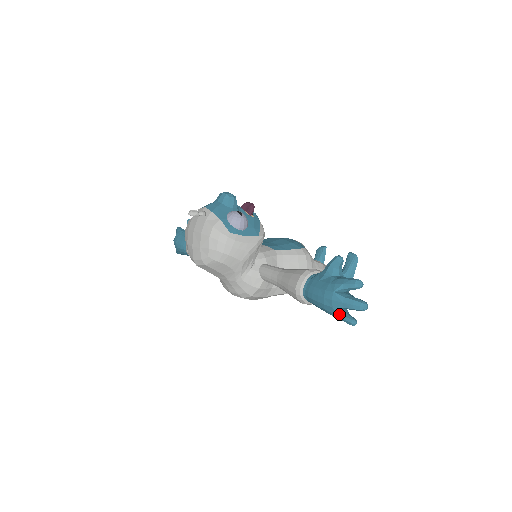
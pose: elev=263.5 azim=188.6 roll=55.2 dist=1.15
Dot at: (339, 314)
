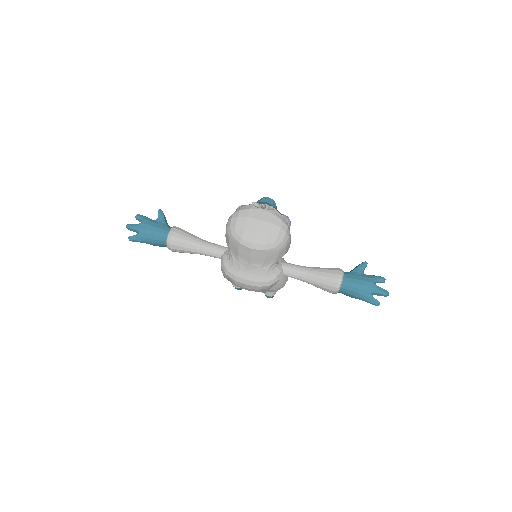
Dot at: (373, 297)
